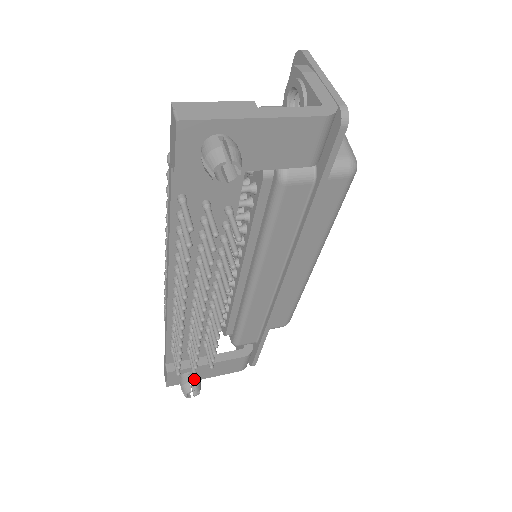
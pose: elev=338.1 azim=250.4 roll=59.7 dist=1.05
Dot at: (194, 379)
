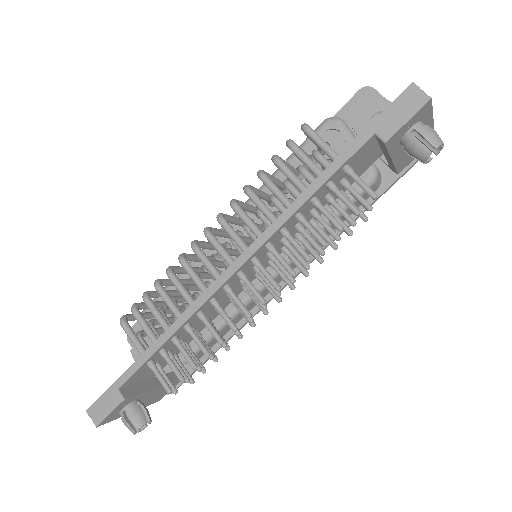
Dot at: (145, 407)
